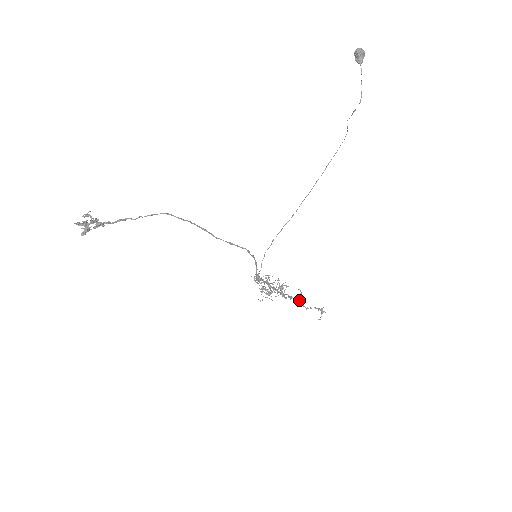
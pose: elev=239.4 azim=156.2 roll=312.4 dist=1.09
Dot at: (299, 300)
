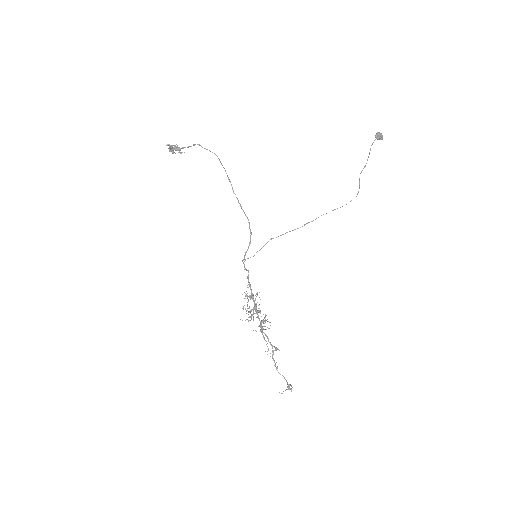
Dot at: occluded
